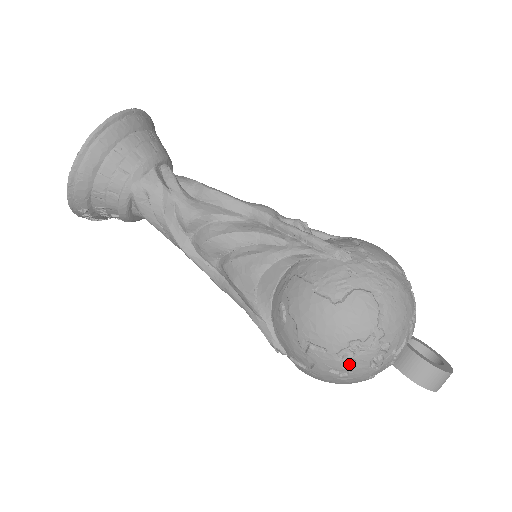
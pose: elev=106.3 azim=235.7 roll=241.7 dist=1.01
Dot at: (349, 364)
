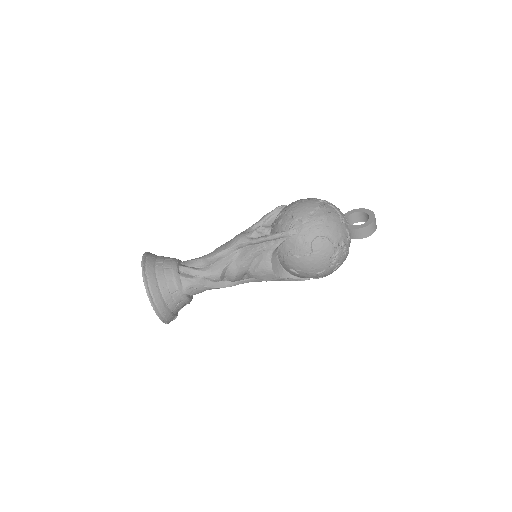
Dot at: (337, 263)
